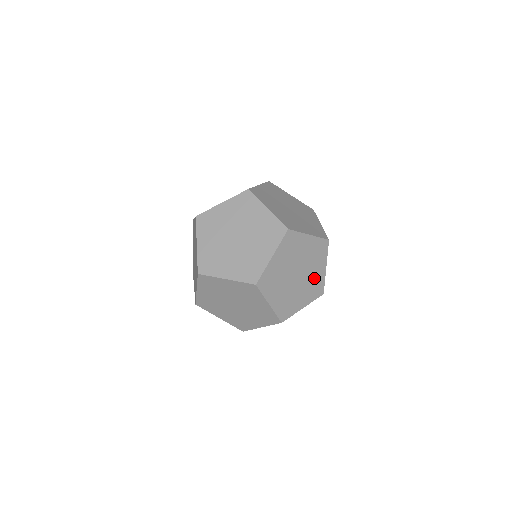
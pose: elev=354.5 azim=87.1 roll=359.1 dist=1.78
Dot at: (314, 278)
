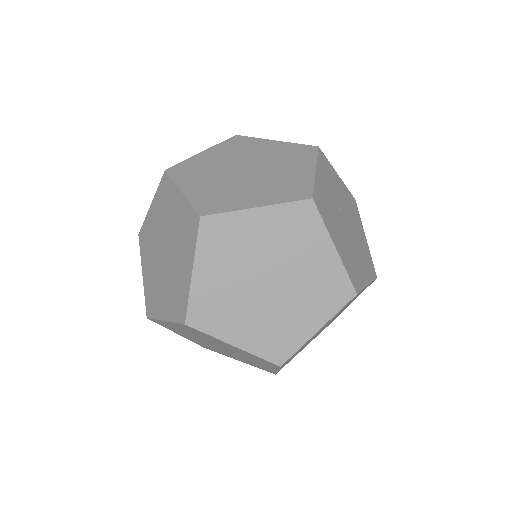
Dot at: (286, 178)
